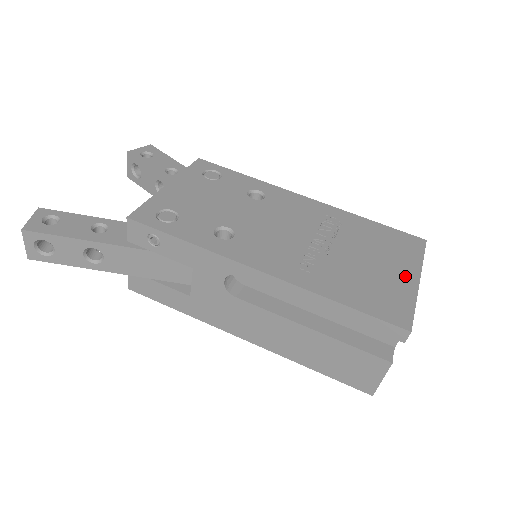
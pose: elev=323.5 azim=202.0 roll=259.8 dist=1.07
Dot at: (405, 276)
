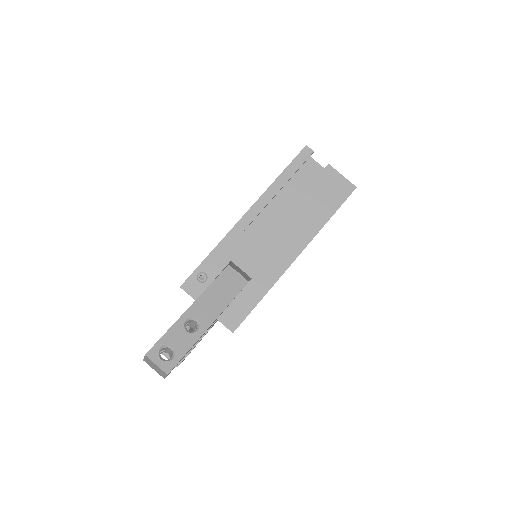
Dot at: occluded
